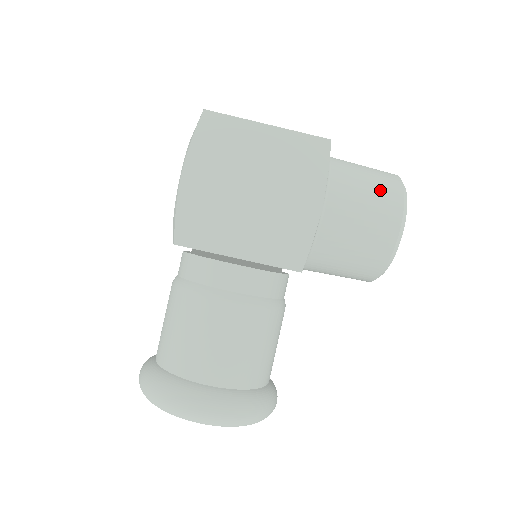
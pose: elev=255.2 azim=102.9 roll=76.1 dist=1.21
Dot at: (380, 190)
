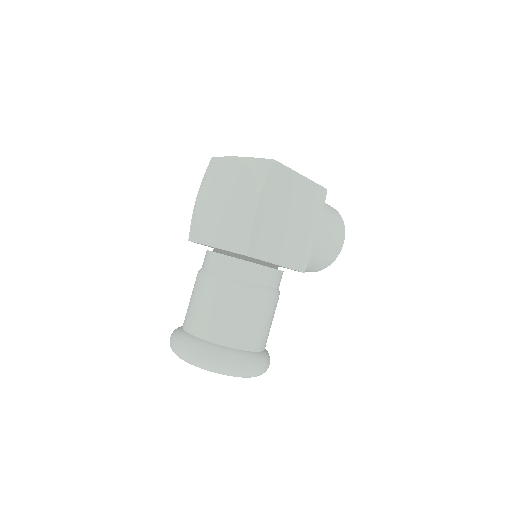
Dot at: (337, 220)
